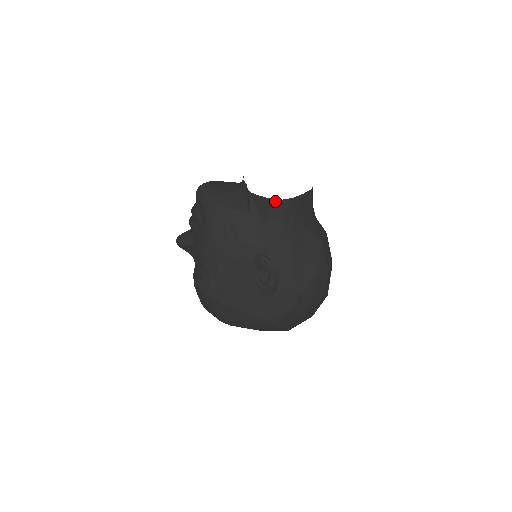
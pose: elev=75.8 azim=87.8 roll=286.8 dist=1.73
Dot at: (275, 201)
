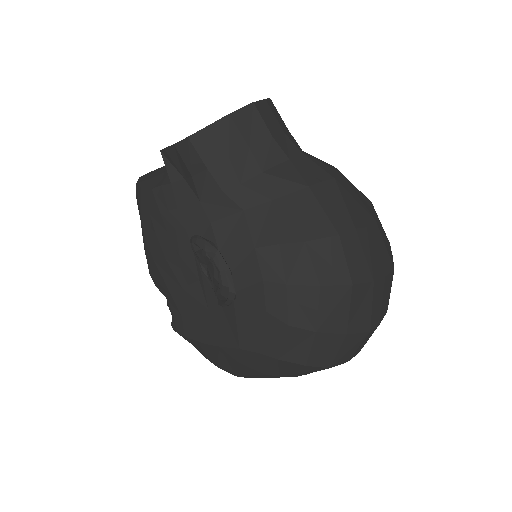
Dot at: (183, 143)
